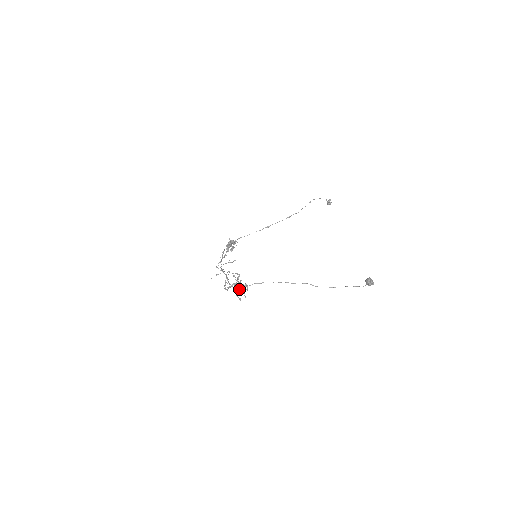
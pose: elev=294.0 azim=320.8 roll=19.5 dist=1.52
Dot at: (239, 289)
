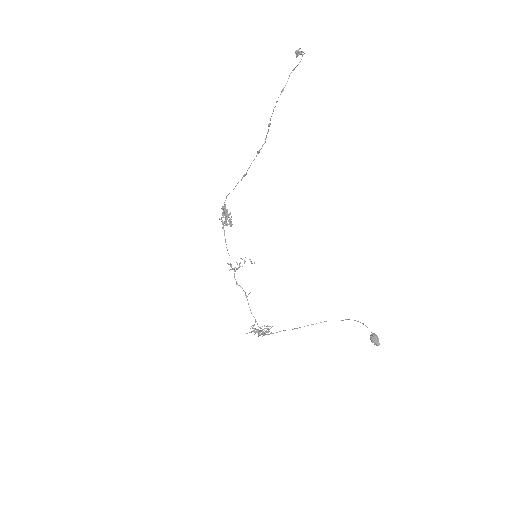
Dot at: (262, 333)
